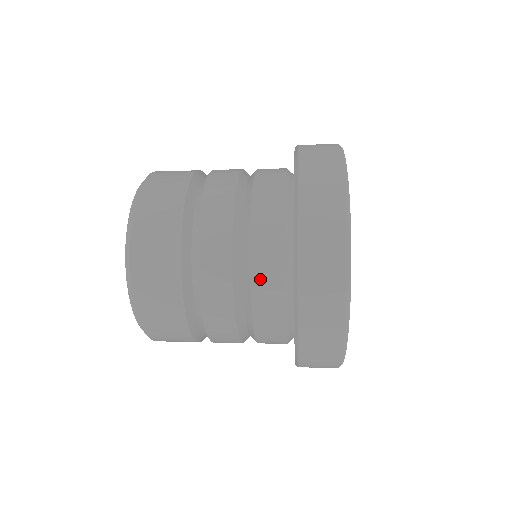
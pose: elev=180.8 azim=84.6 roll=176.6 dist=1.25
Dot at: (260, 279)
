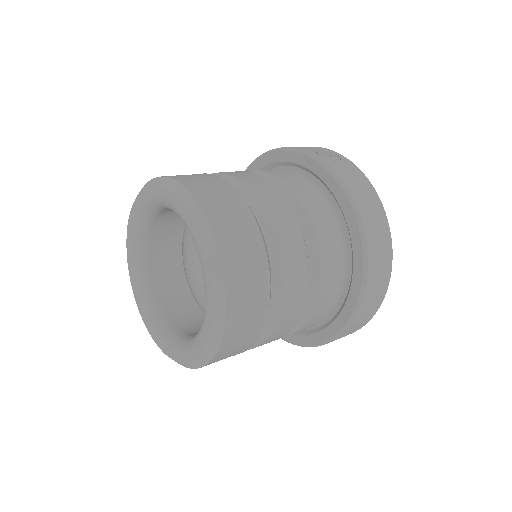
Dot at: (310, 322)
